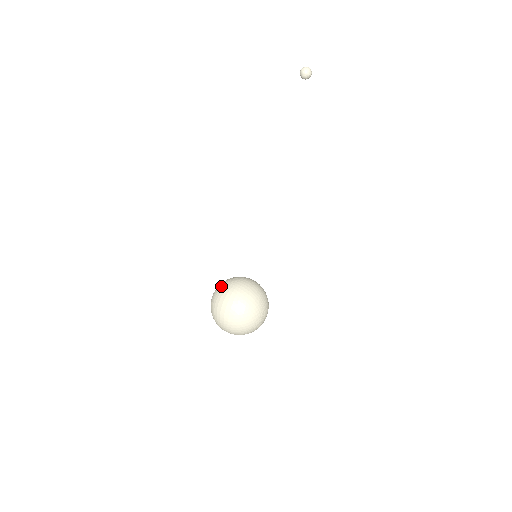
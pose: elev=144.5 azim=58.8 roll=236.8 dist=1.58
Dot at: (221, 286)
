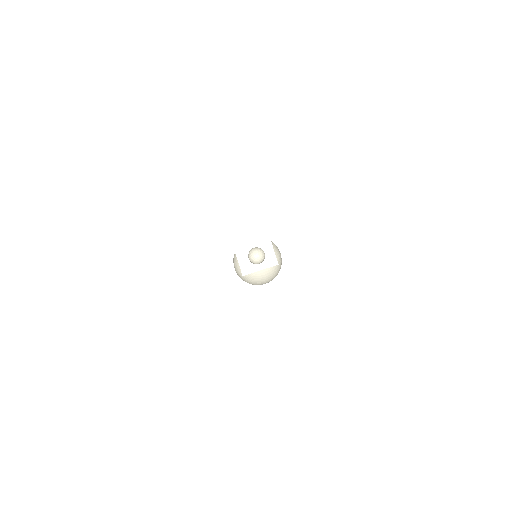
Dot at: (249, 281)
